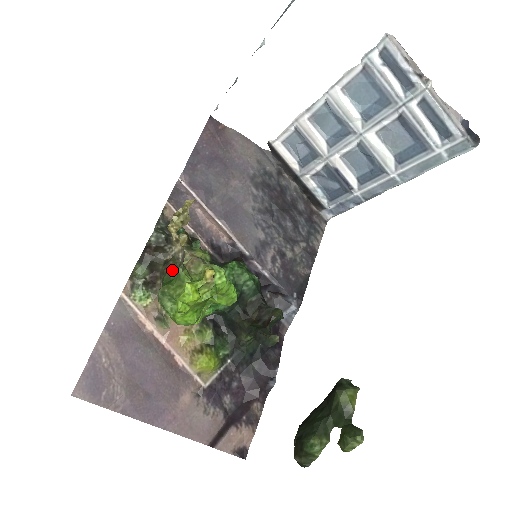
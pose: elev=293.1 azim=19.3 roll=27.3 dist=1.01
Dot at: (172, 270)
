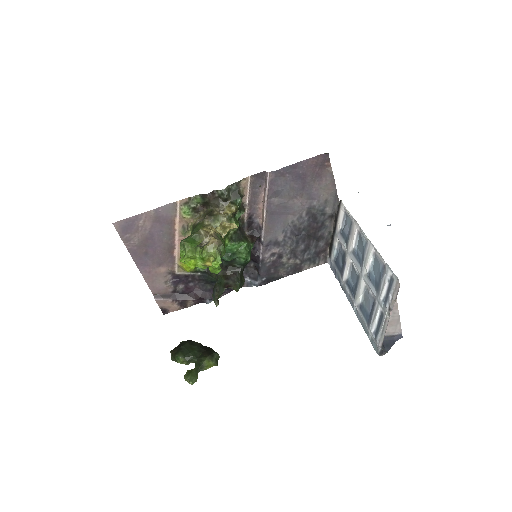
Dot at: (201, 234)
